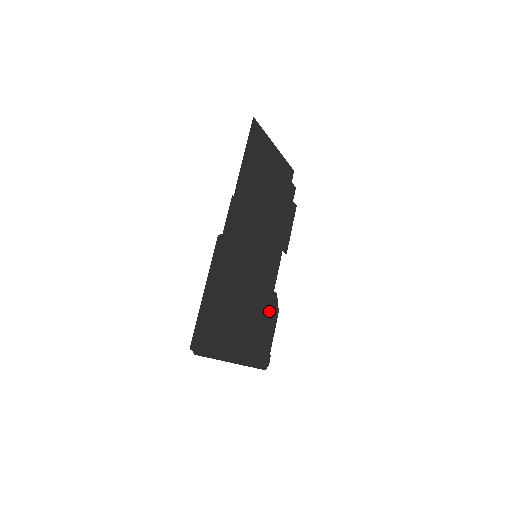
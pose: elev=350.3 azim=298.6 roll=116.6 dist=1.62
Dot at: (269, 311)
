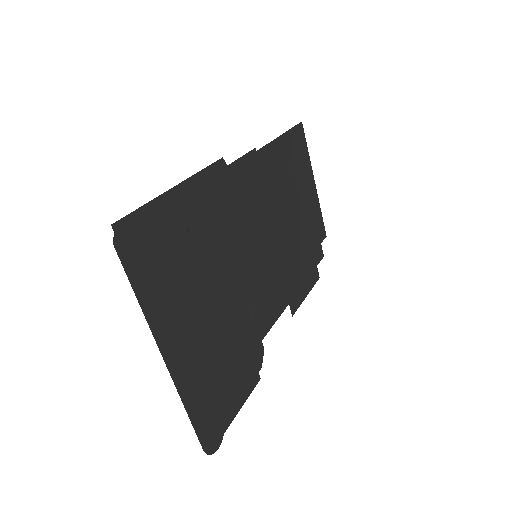
Dot at: (246, 360)
